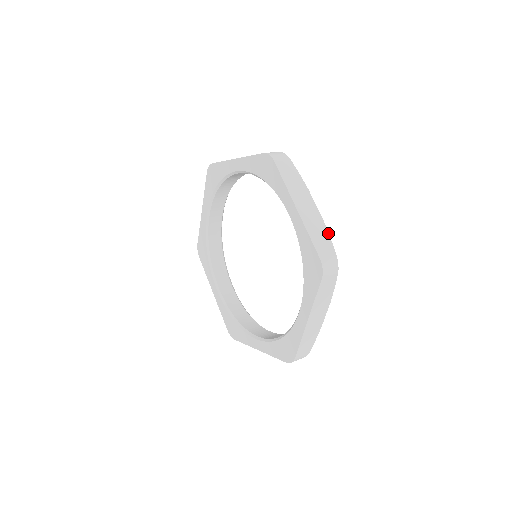
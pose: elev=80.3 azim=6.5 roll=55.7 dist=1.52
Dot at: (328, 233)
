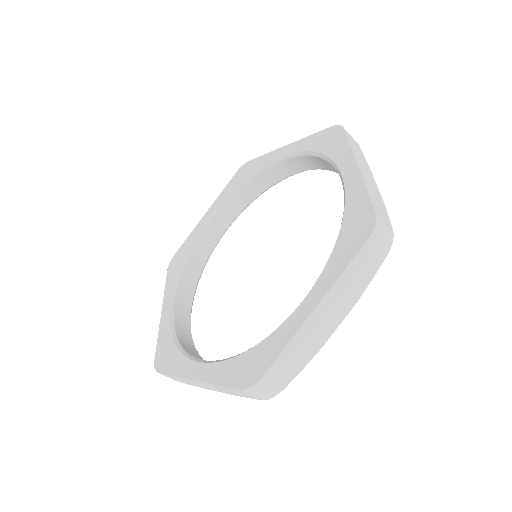
Dot at: (386, 211)
